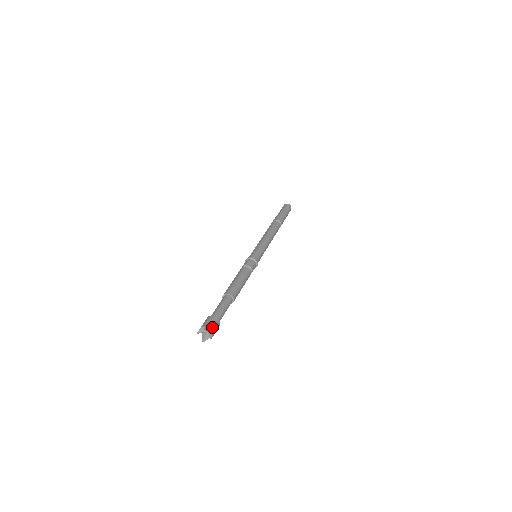
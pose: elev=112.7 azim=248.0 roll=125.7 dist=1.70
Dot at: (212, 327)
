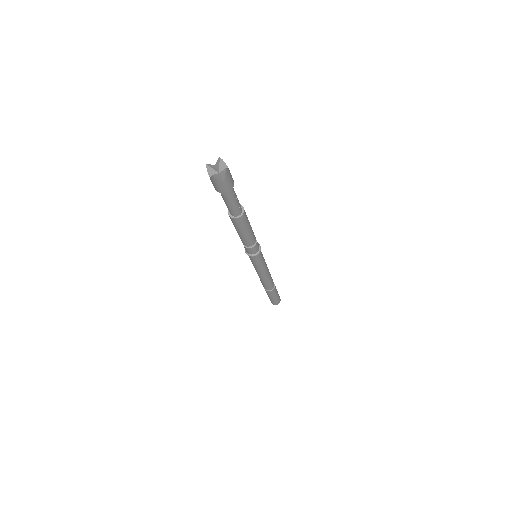
Dot at: (227, 167)
